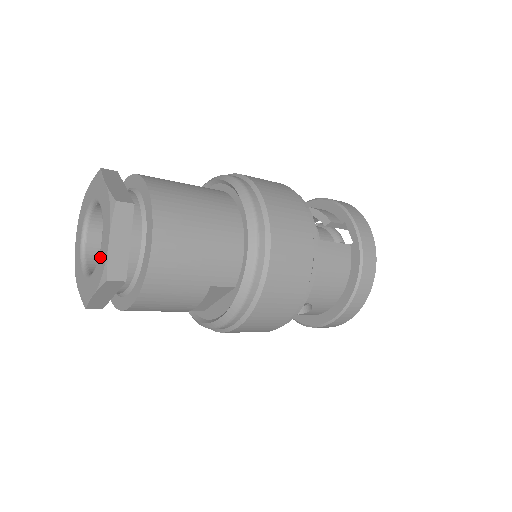
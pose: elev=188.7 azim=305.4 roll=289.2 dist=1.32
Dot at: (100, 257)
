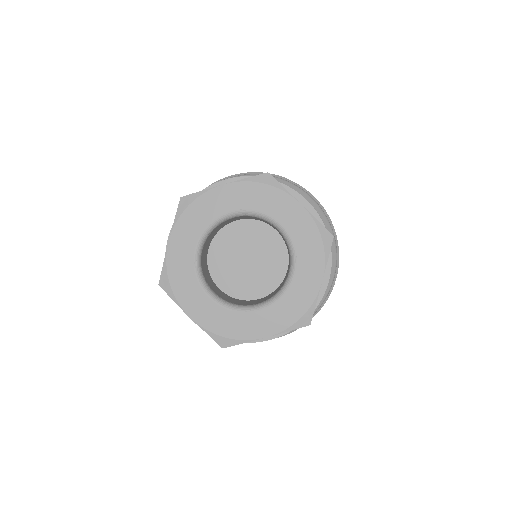
Dot at: (297, 238)
